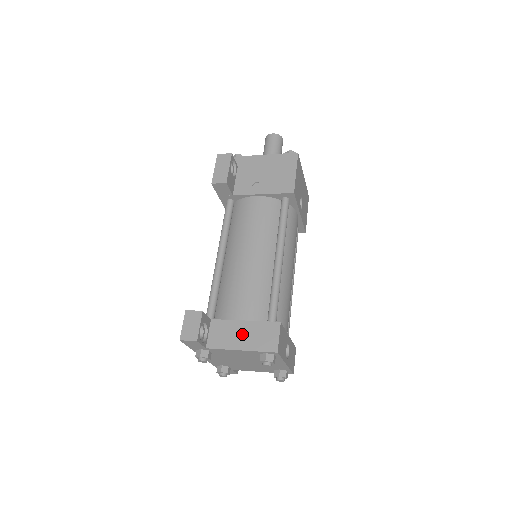
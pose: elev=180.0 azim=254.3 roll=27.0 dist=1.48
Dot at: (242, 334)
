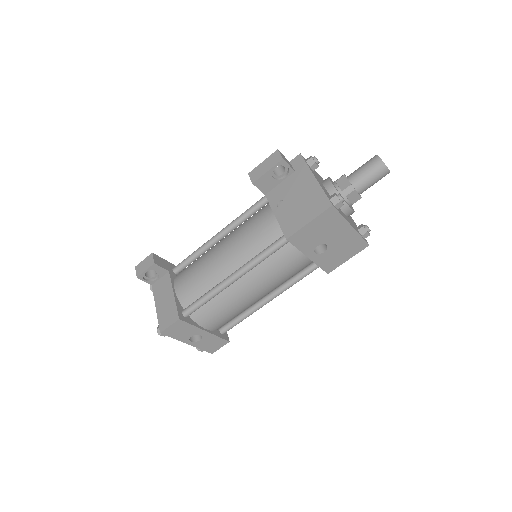
Dot at: (165, 300)
